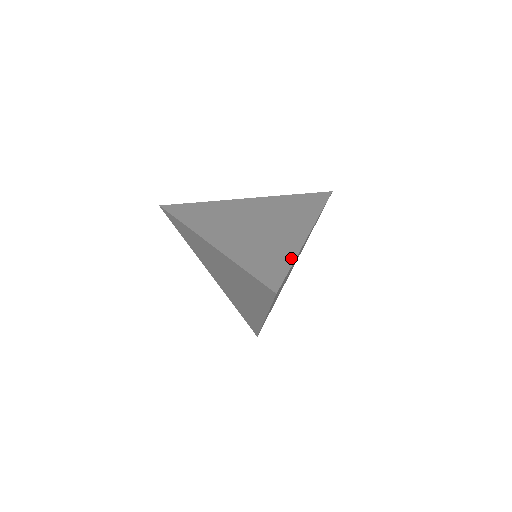
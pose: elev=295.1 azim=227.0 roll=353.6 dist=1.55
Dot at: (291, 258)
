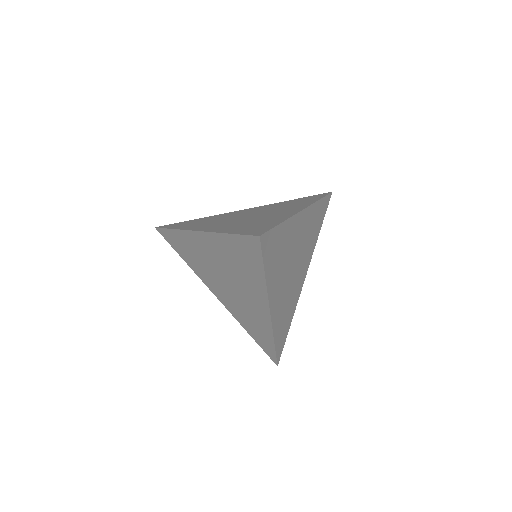
Dot at: (281, 220)
